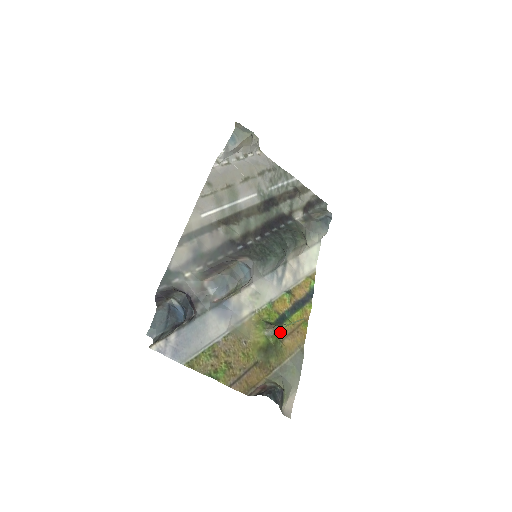
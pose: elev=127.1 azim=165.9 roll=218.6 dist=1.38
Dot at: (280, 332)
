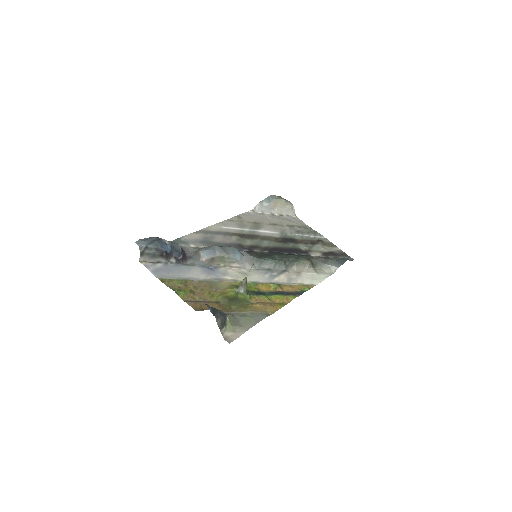
Dot at: (252, 297)
